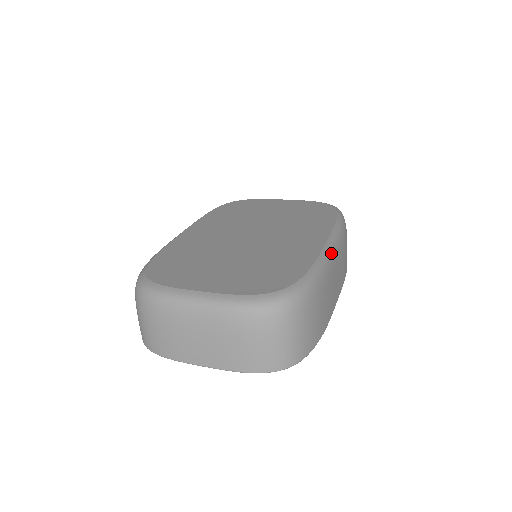
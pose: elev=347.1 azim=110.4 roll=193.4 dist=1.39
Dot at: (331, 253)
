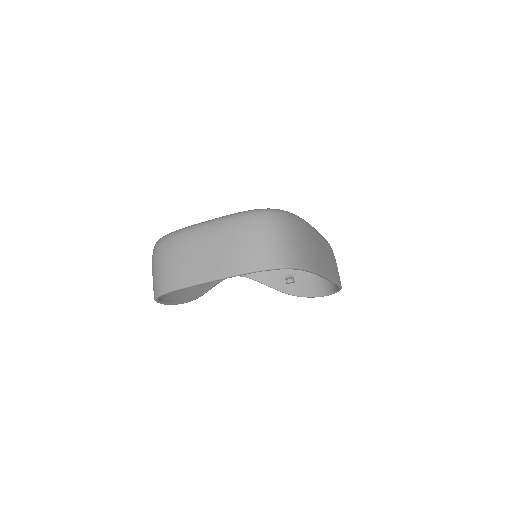
Dot at: occluded
